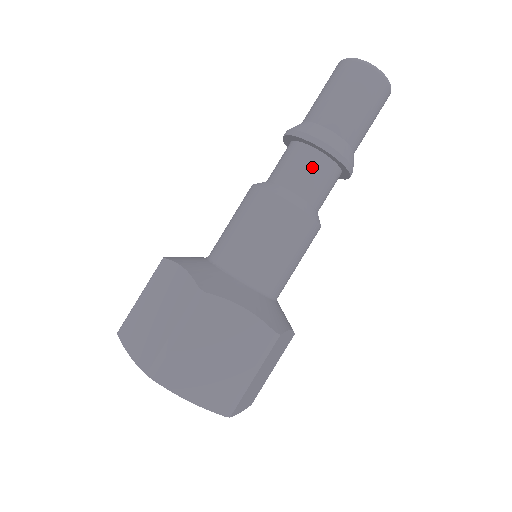
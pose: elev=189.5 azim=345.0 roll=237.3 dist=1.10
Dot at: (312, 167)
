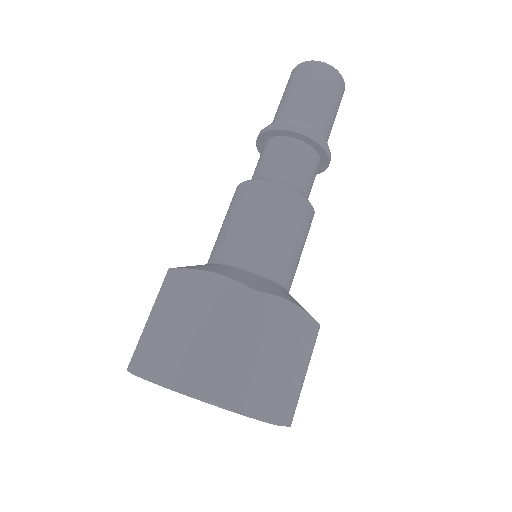
Dot at: (305, 160)
